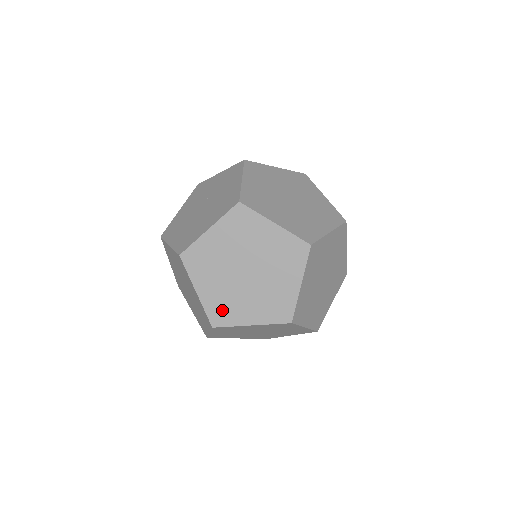
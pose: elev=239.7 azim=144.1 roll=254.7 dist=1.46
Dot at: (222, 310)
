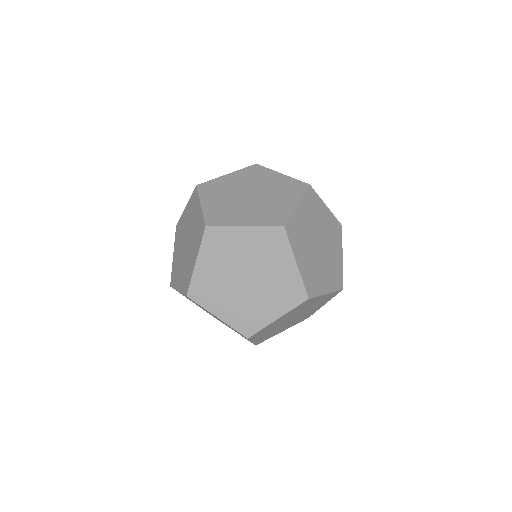
Dot at: (312, 281)
